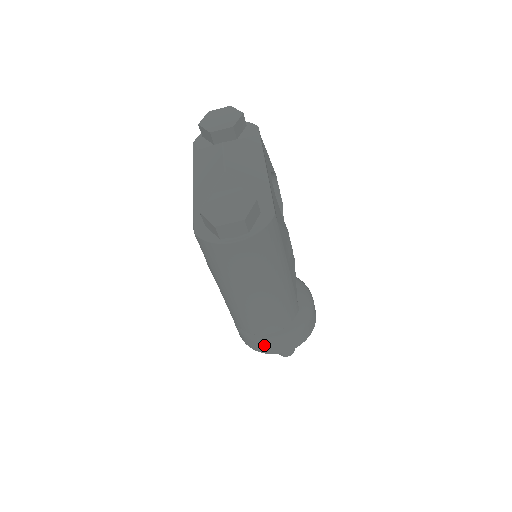
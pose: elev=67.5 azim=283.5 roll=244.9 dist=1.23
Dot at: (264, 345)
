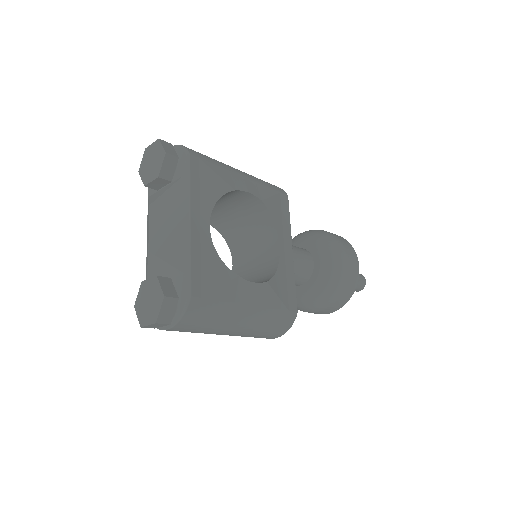
Dot at: occluded
